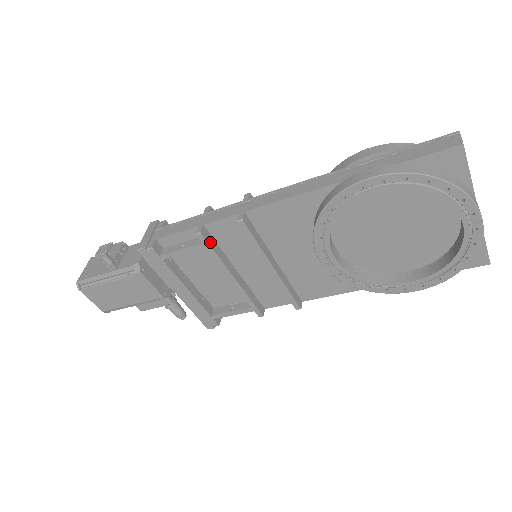
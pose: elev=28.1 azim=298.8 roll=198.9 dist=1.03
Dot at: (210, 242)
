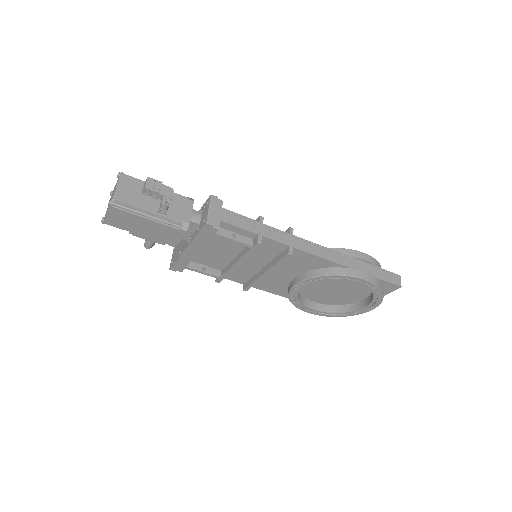
Dot at: (255, 247)
